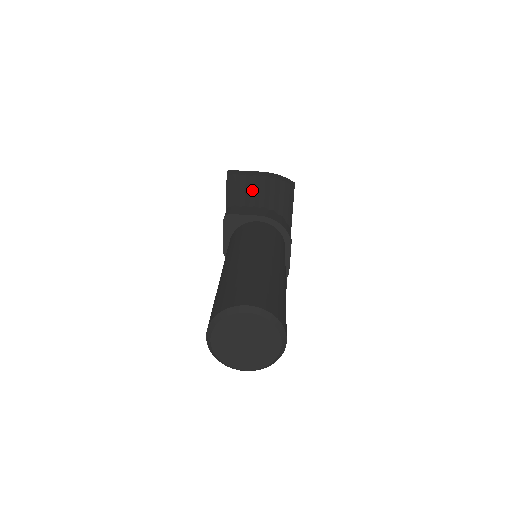
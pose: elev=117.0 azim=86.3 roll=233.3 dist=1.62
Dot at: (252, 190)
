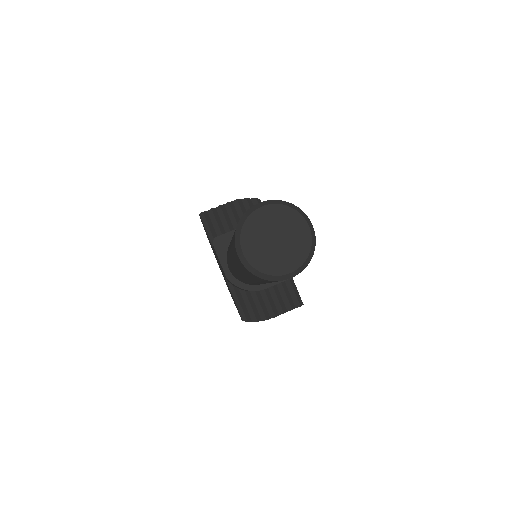
Dot at: (227, 218)
